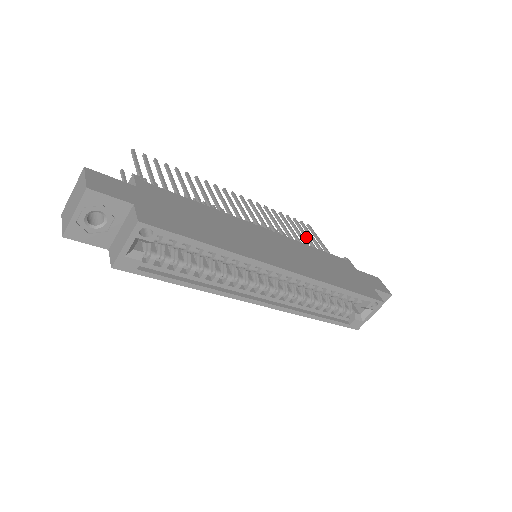
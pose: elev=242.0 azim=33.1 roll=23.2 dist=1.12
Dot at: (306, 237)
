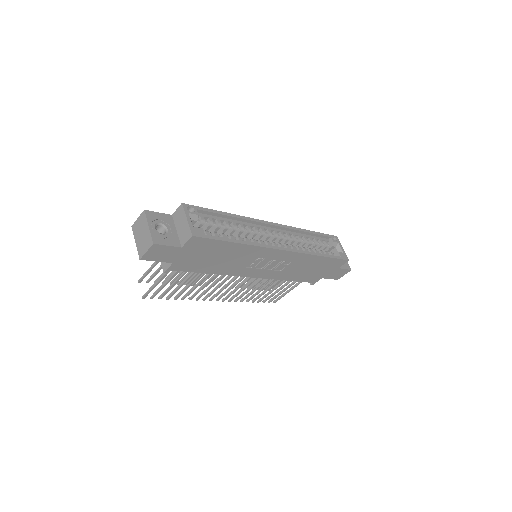
Dot at: occluded
